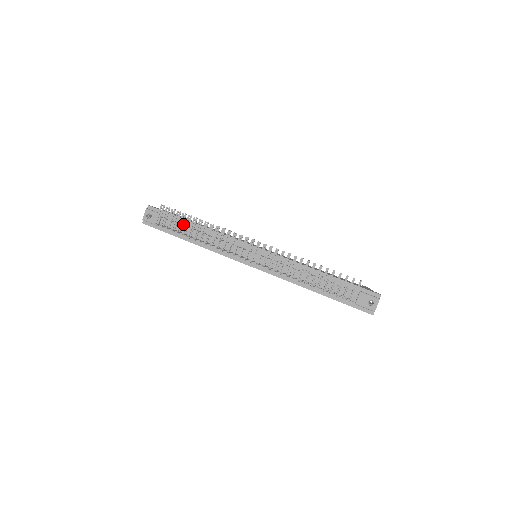
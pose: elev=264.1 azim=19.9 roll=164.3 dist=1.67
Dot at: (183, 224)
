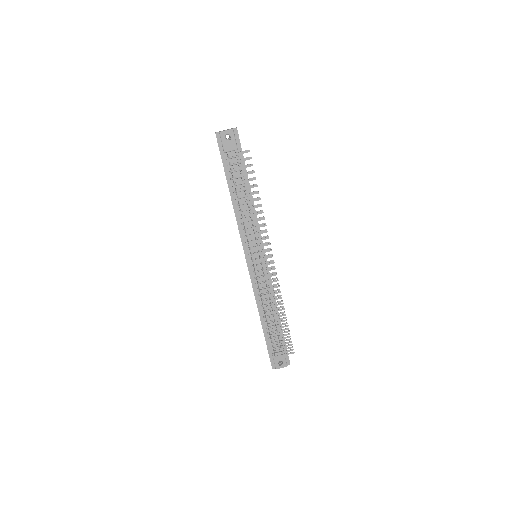
Dot at: (242, 177)
